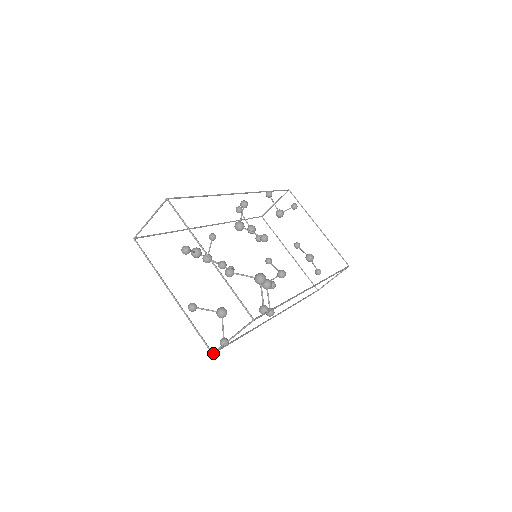
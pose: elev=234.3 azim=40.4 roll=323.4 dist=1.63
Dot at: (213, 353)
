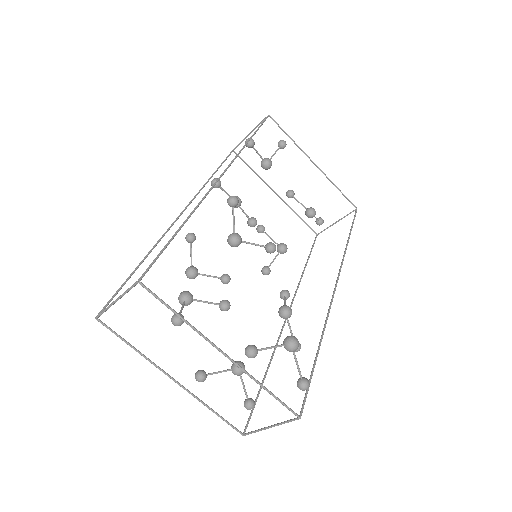
Dot at: (244, 435)
